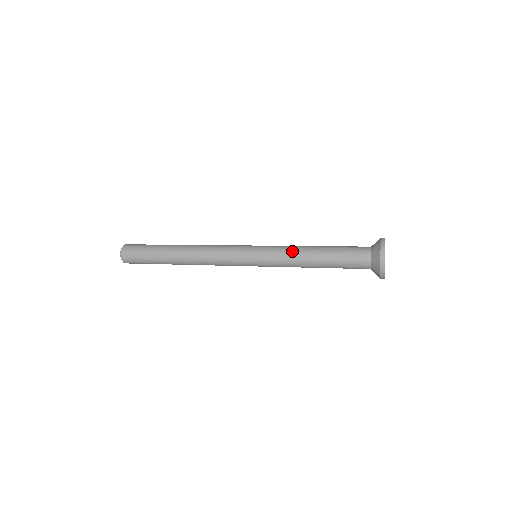
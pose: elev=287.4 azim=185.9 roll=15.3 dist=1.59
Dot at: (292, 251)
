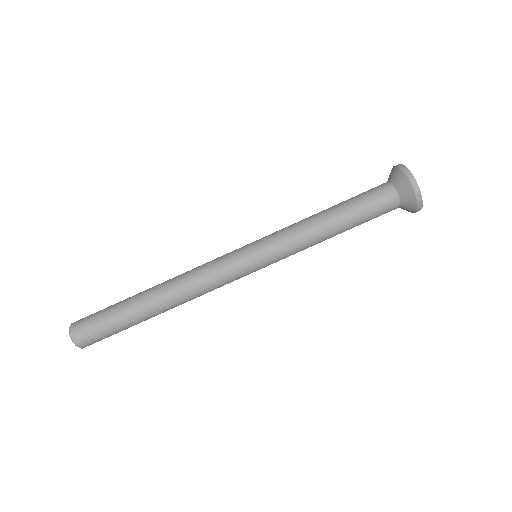
Dot at: (297, 222)
